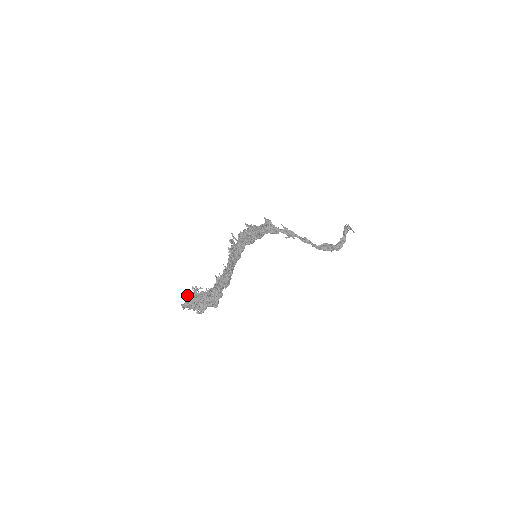
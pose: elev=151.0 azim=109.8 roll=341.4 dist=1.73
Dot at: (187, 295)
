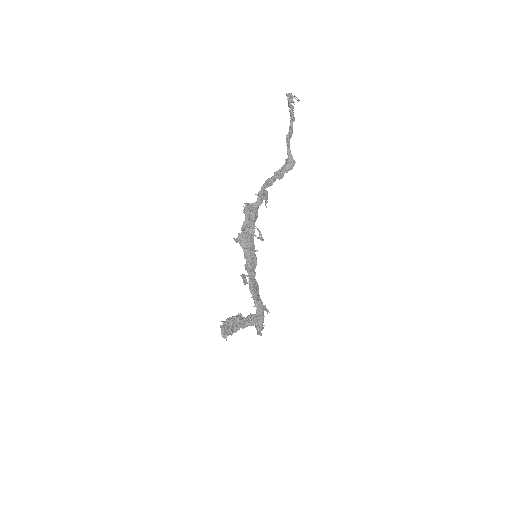
Dot at: (224, 332)
